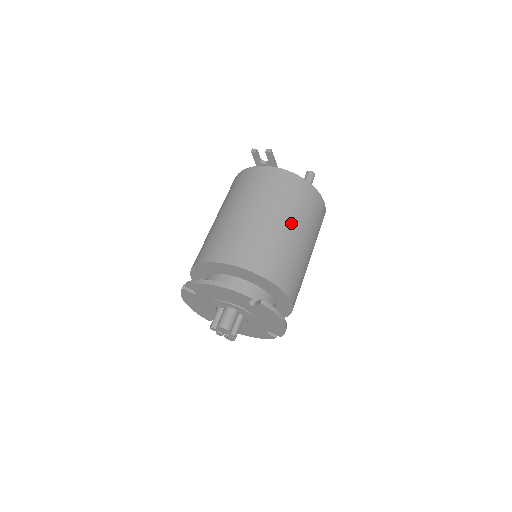
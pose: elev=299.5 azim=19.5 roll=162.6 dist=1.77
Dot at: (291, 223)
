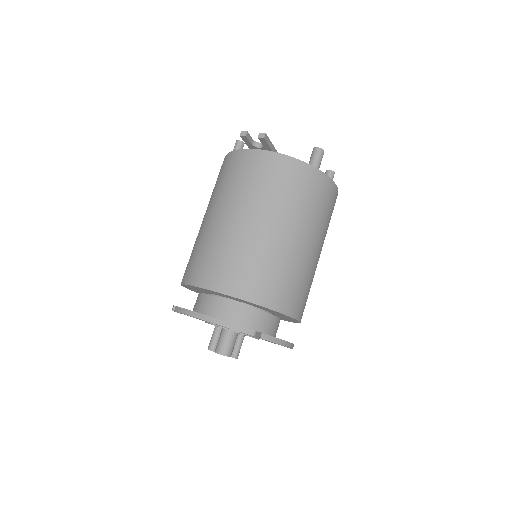
Dot at: (294, 229)
